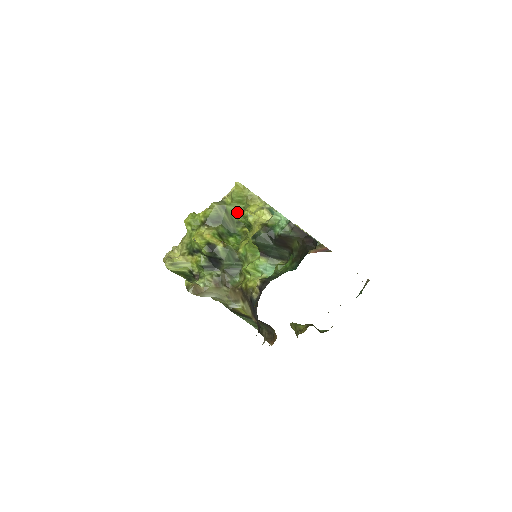
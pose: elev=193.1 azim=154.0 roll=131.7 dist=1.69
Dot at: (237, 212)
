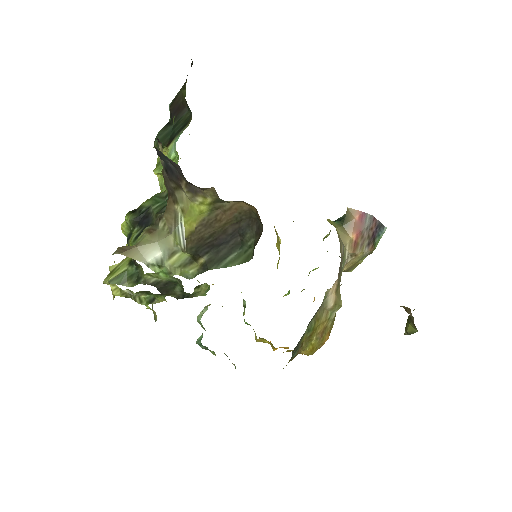
Dot at: occluded
